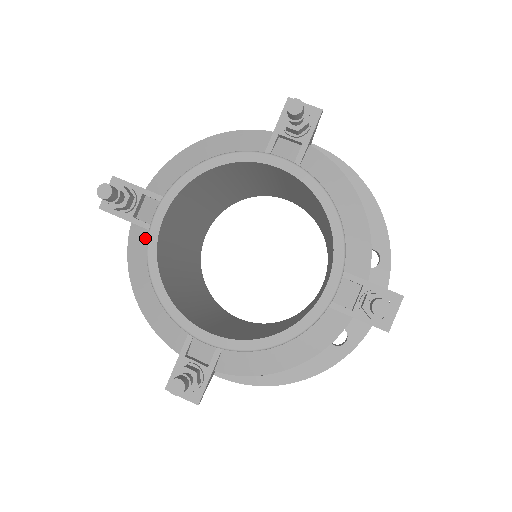
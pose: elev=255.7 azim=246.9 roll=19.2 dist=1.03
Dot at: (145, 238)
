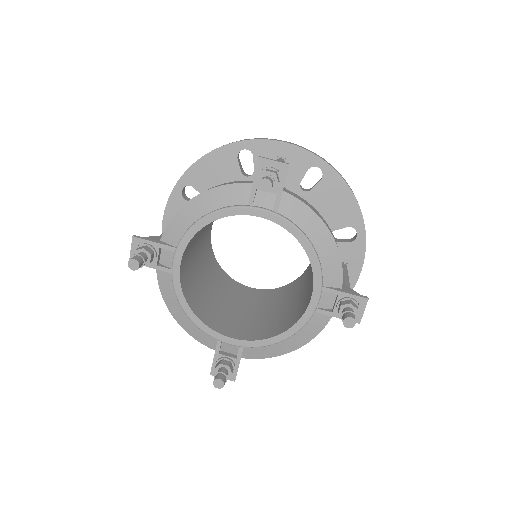
Dot at: (170, 279)
